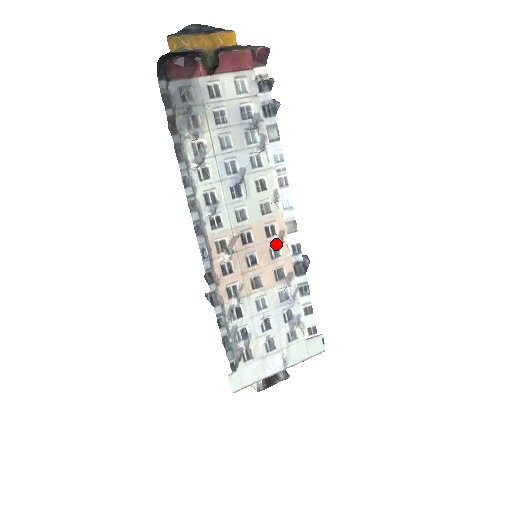
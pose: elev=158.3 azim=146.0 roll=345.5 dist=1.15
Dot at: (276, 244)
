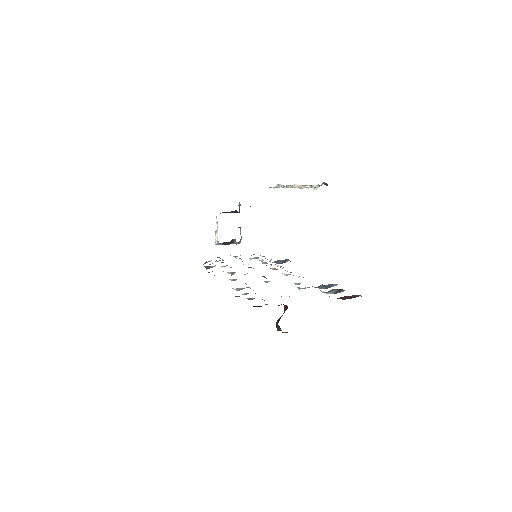
Dot at: (271, 268)
